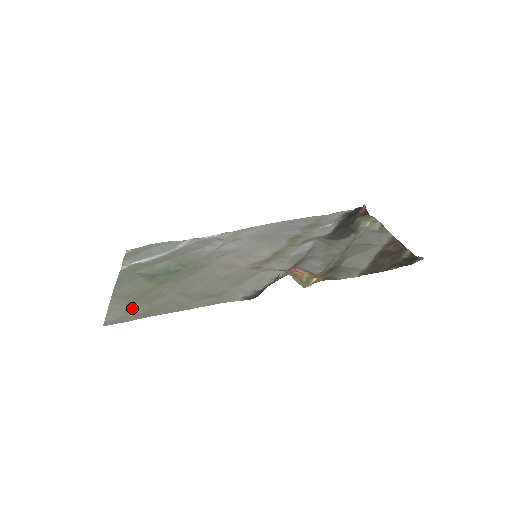
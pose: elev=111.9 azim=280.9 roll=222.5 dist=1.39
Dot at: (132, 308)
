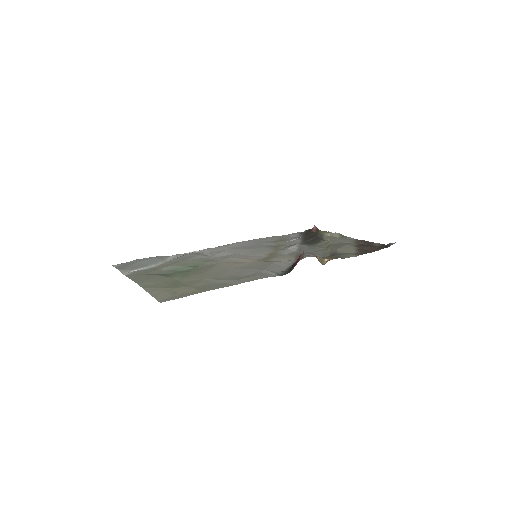
Dot at: (176, 291)
